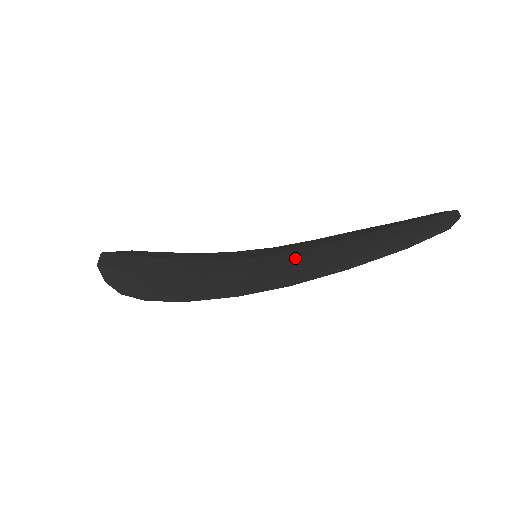
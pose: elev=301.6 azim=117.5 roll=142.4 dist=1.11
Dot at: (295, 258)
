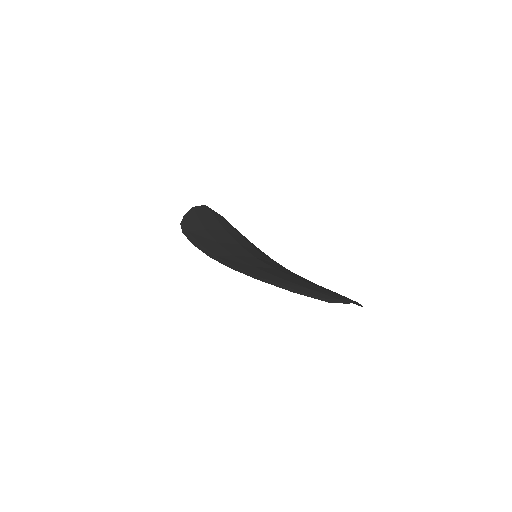
Dot at: (262, 266)
